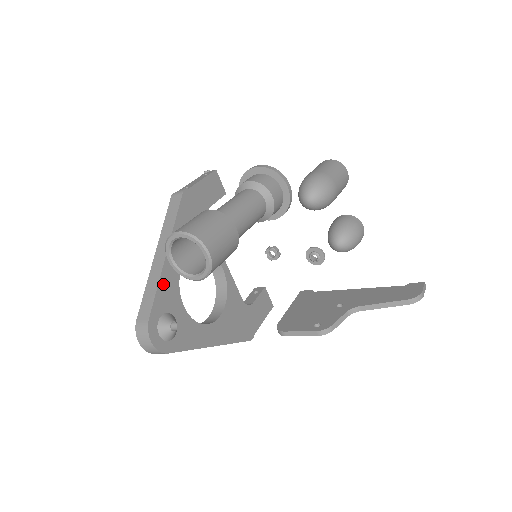
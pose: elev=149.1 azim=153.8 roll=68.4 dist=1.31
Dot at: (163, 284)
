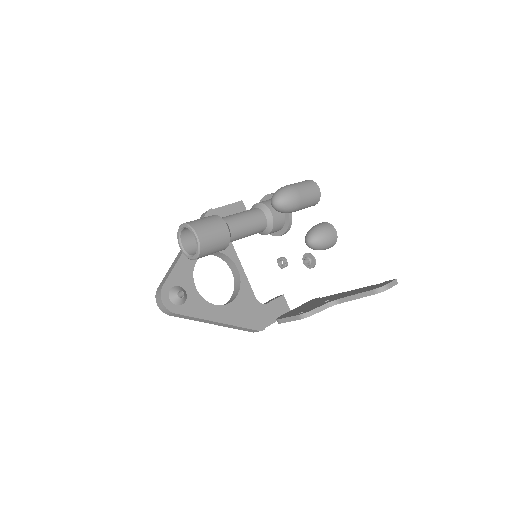
Dot at: (179, 266)
